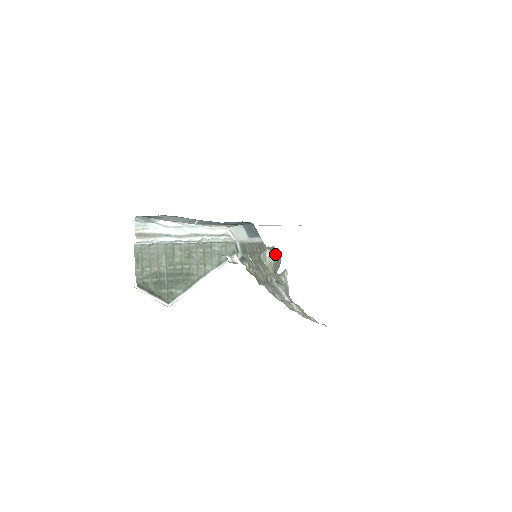
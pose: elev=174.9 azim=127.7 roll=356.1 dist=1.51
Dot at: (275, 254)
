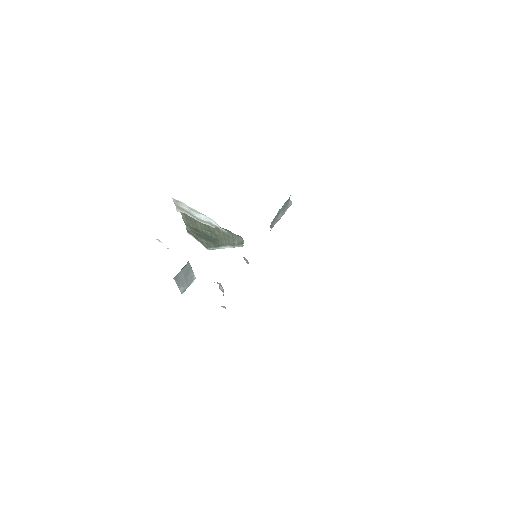
Dot at: occluded
